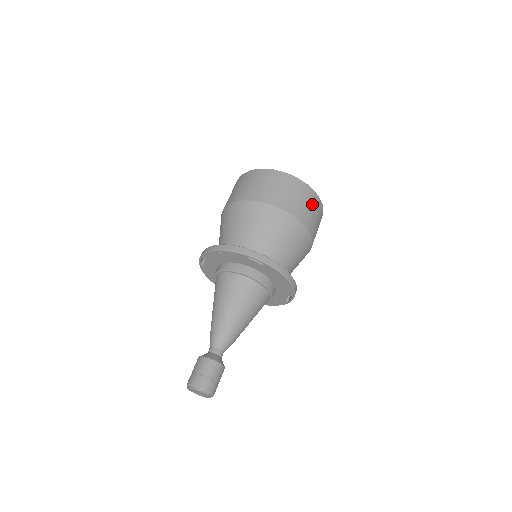
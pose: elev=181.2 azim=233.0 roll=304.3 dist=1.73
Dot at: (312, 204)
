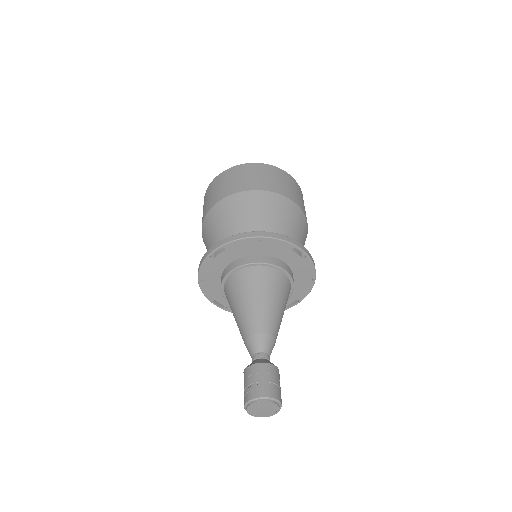
Dot at: occluded
